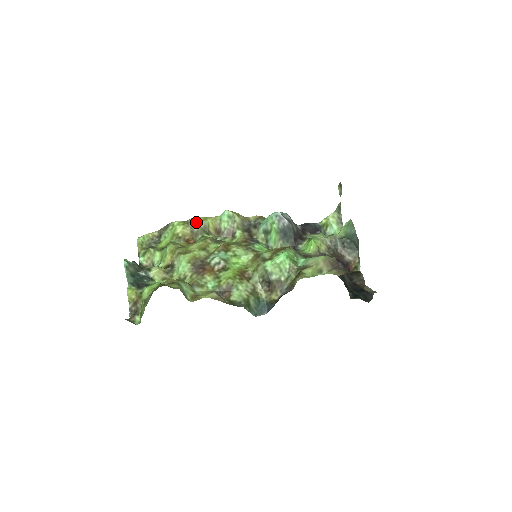
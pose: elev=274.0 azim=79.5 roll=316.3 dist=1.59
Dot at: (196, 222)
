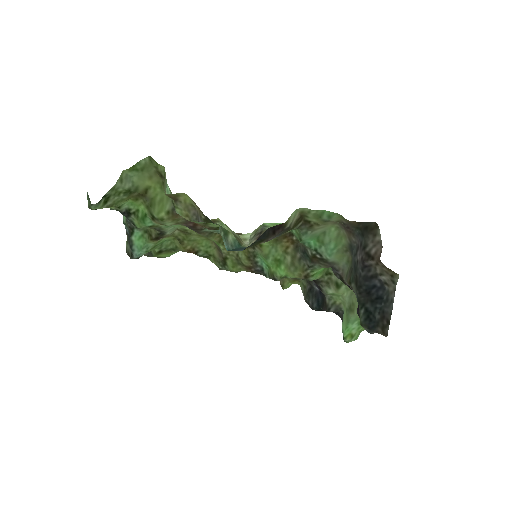
Dot at: occluded
